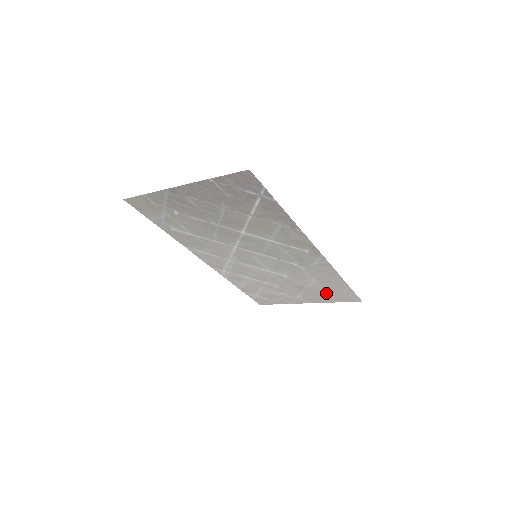
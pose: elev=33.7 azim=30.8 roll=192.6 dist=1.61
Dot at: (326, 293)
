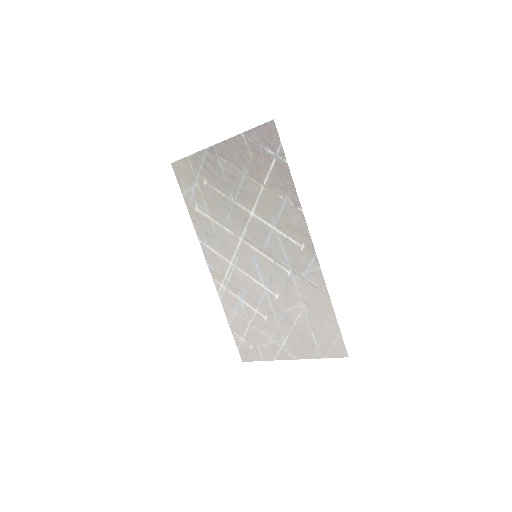
Dot at: (312, 336)
